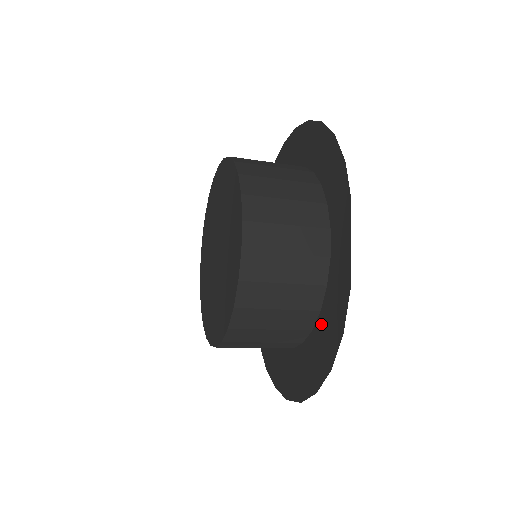
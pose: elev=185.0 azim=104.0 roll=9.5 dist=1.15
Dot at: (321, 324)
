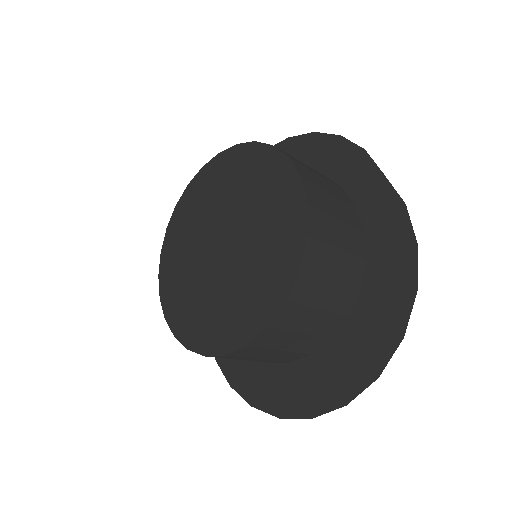
Dot at: (374, 269)
